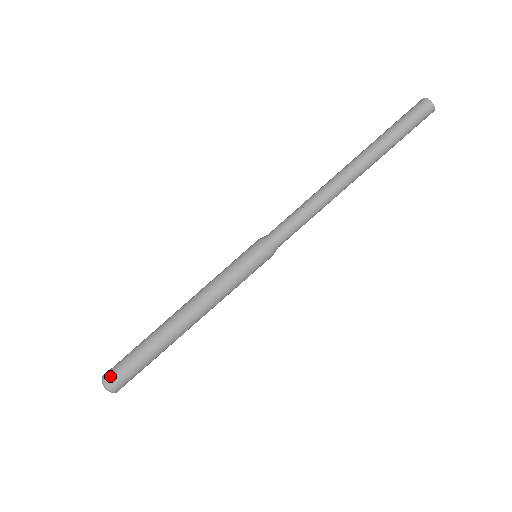
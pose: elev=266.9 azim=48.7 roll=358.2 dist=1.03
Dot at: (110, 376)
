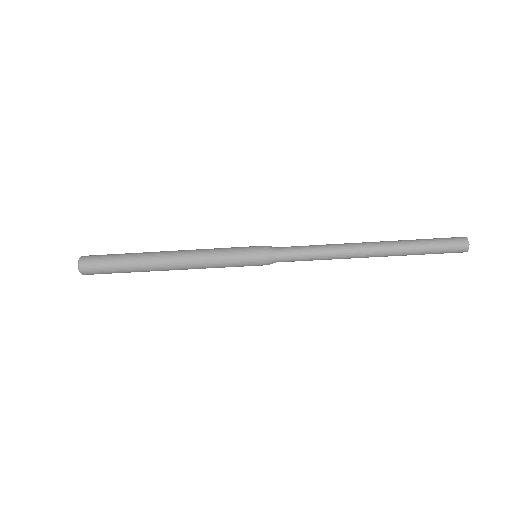
Dot at: (87, 267)
